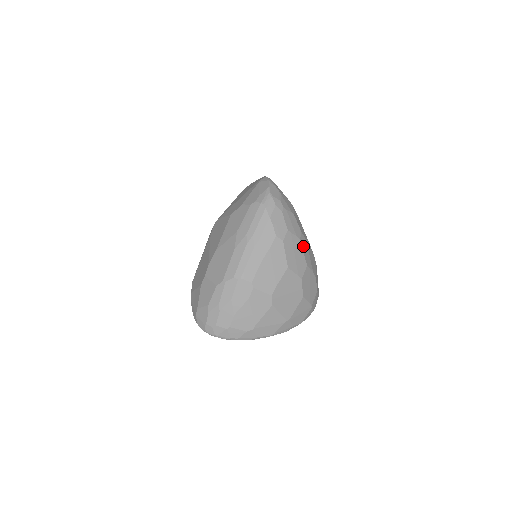
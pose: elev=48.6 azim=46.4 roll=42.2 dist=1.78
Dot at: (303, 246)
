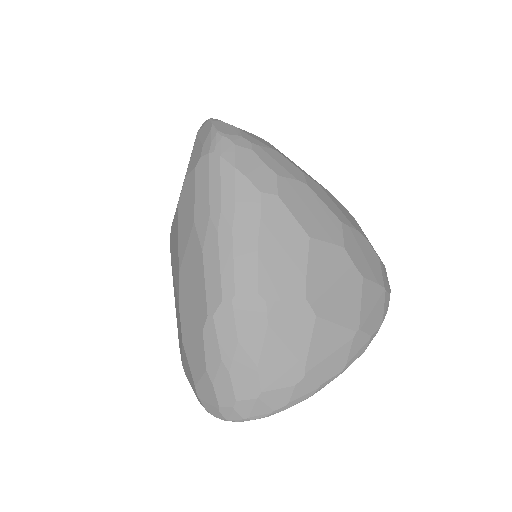
Dot at: (318, 193)
